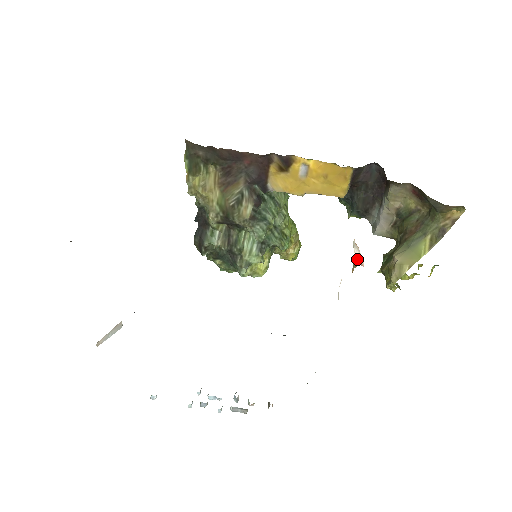
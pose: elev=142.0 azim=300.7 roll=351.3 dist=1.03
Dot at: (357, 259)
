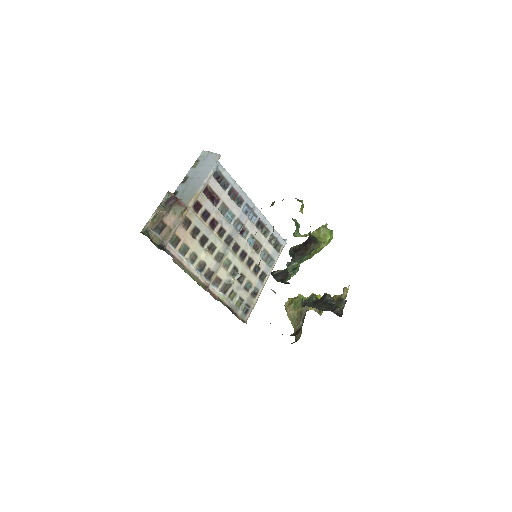
Dot at: occluded
